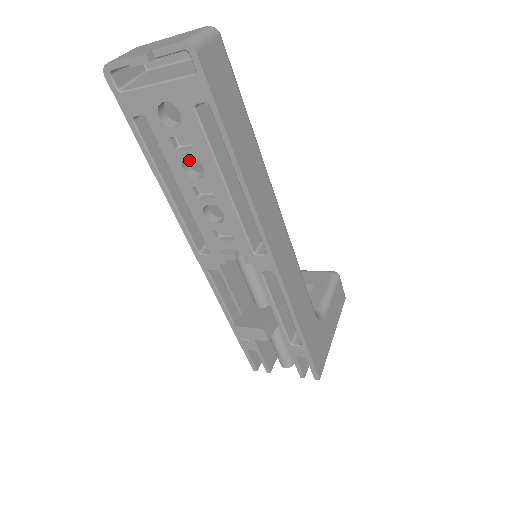
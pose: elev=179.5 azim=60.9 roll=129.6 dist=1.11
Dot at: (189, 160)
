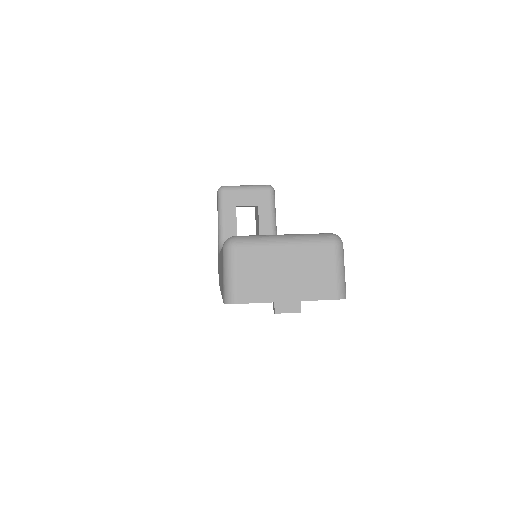
Dot at: occluded
